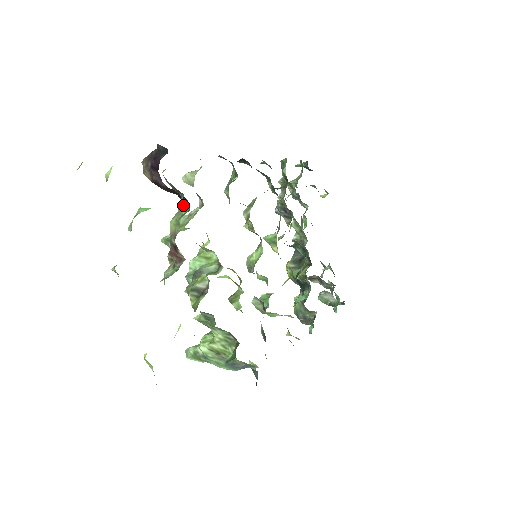
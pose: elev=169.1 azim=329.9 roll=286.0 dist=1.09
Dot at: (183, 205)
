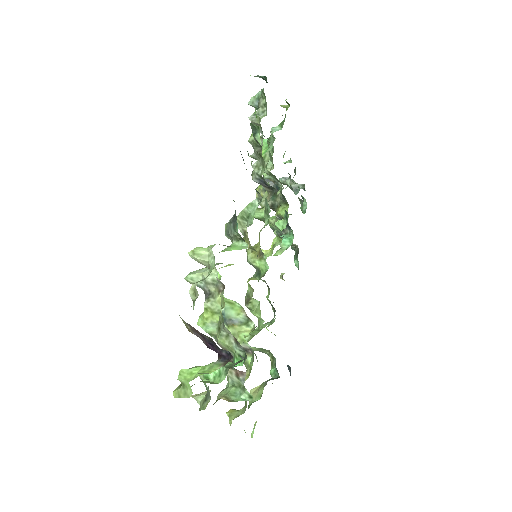
Dot at: (228, 333)
